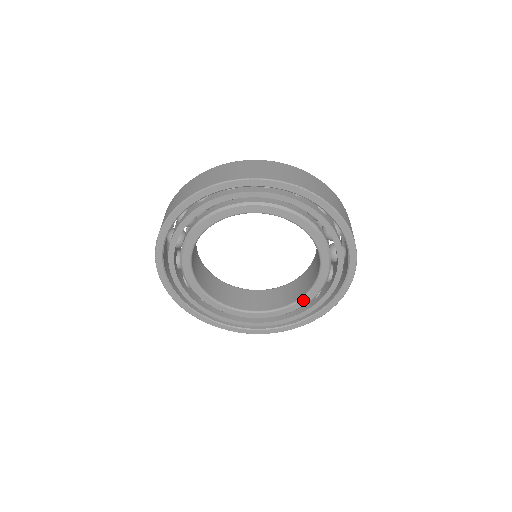
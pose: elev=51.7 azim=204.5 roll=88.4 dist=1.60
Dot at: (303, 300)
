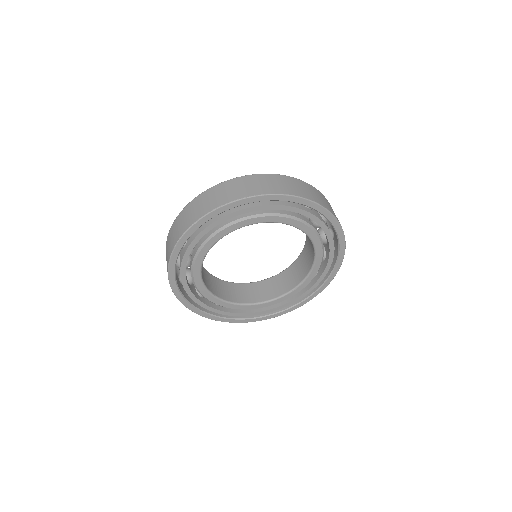
Dot at: (274, 301)
